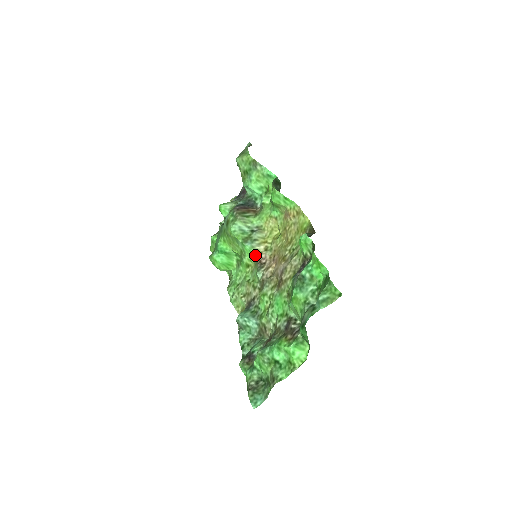
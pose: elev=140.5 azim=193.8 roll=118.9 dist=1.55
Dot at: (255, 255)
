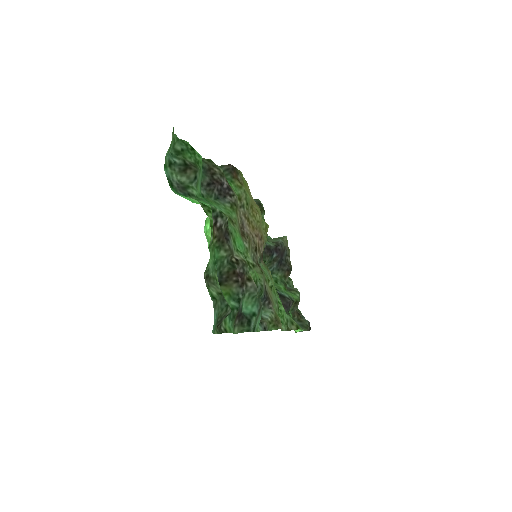
Dot at: occluded
